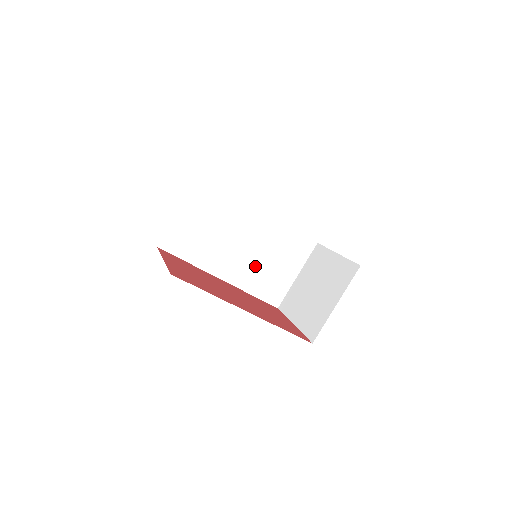
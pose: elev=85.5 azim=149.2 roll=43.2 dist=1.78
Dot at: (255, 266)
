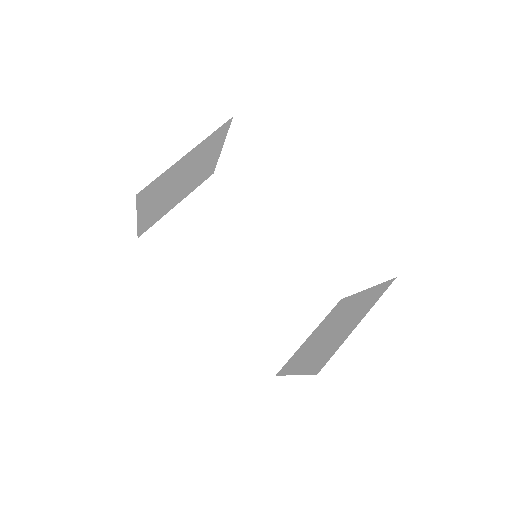
Dot at: (254, 303)
